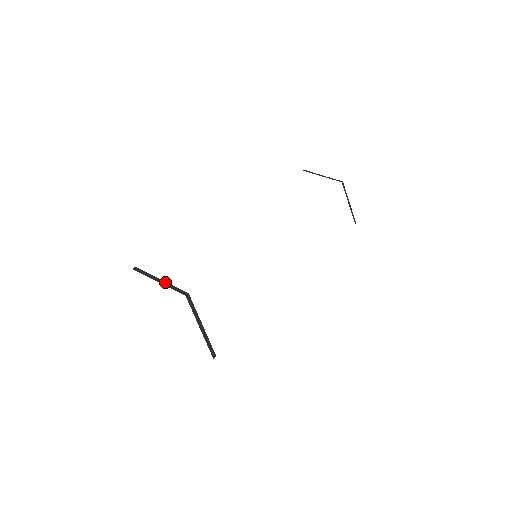
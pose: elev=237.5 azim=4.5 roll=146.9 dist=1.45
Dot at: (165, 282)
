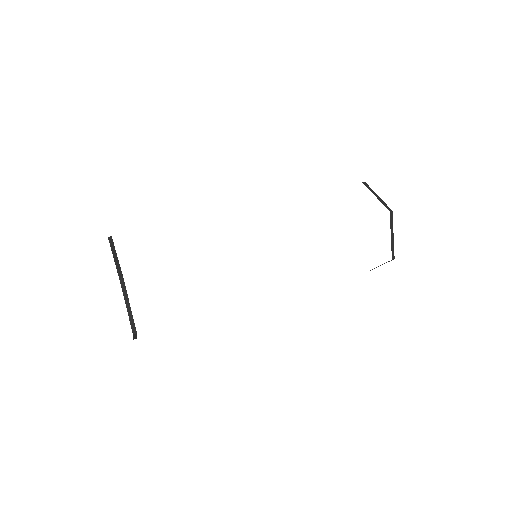
Dot at: (117, 259)
